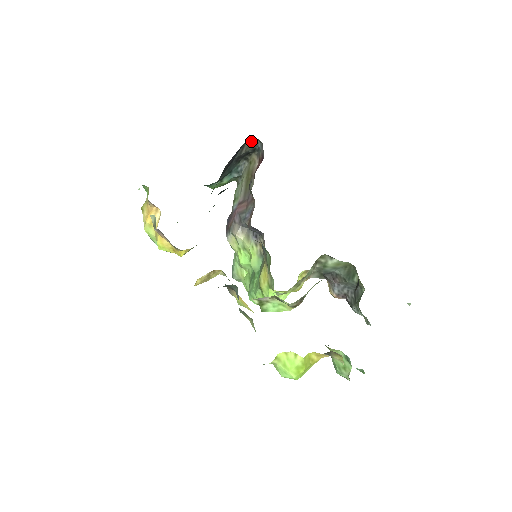
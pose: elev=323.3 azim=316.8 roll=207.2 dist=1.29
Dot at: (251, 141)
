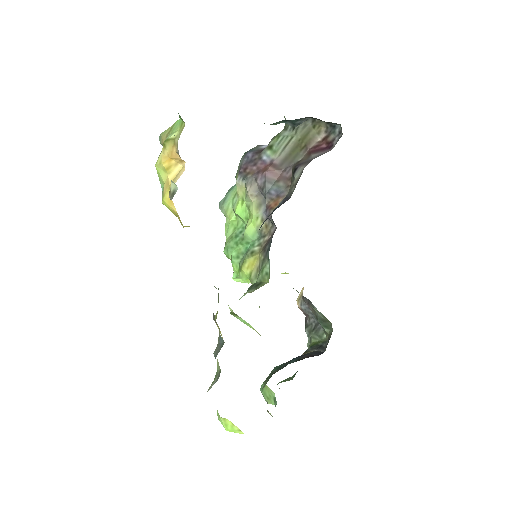
Dot at: occluded
